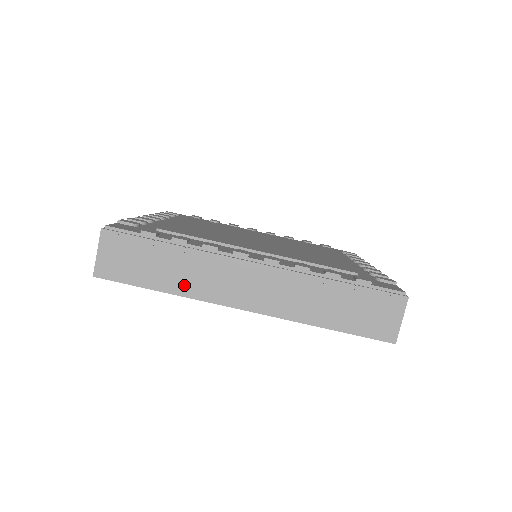
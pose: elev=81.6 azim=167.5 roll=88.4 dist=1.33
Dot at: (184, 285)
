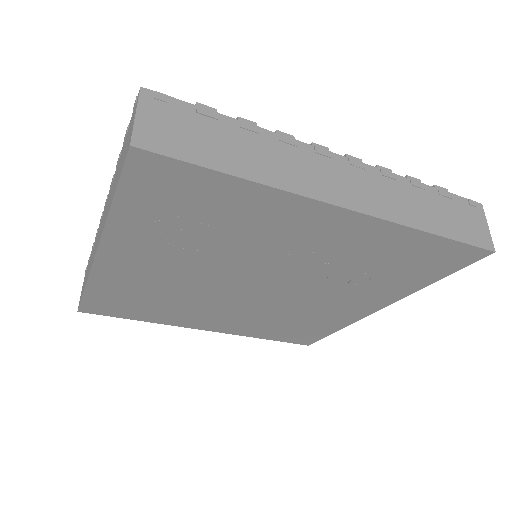
Dot at: (266, 171)
